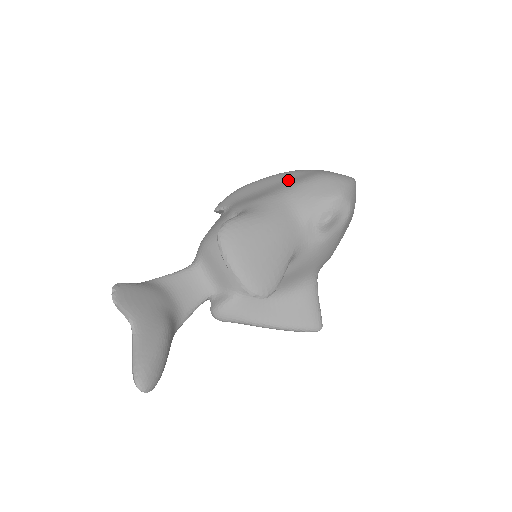
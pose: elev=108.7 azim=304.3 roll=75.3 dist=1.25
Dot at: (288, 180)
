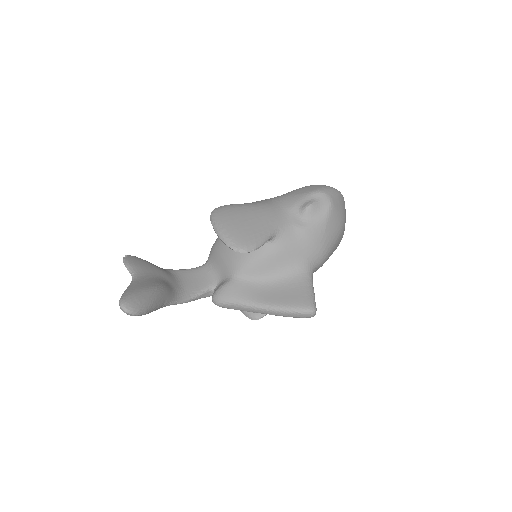
Dot at: occluded
